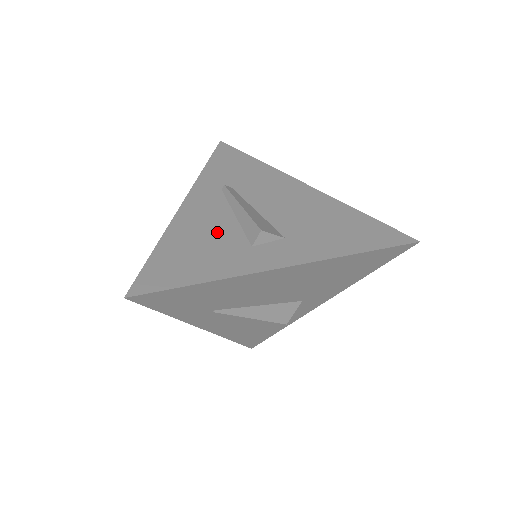
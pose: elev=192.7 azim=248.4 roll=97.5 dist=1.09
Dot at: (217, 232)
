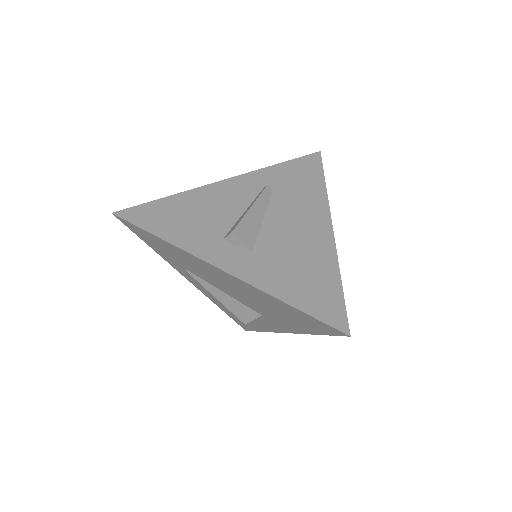
Dot at: (216, 214)
